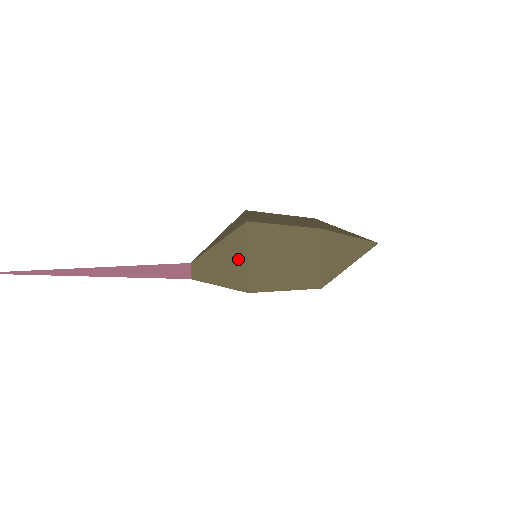
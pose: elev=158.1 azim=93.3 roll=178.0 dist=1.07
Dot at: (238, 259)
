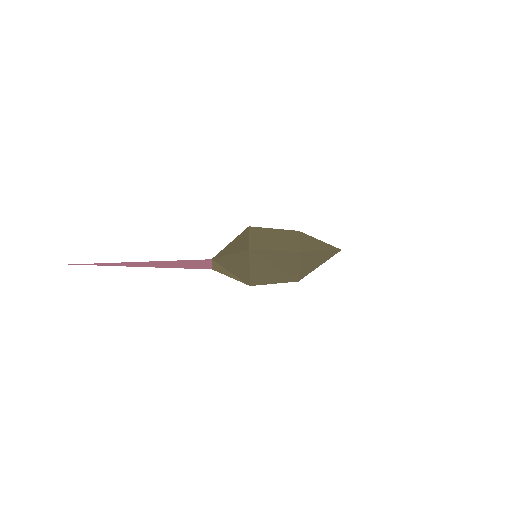
Dot at: (243, 267)
